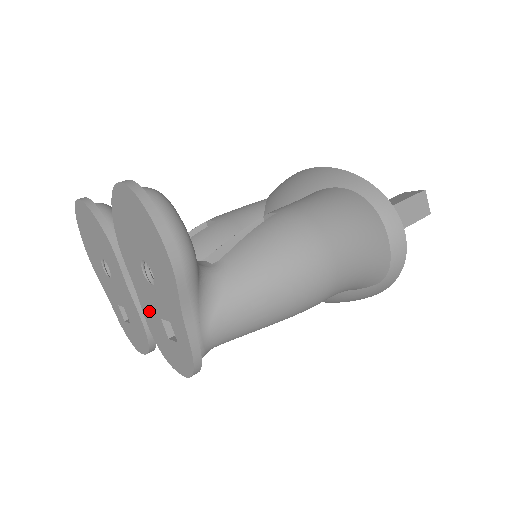
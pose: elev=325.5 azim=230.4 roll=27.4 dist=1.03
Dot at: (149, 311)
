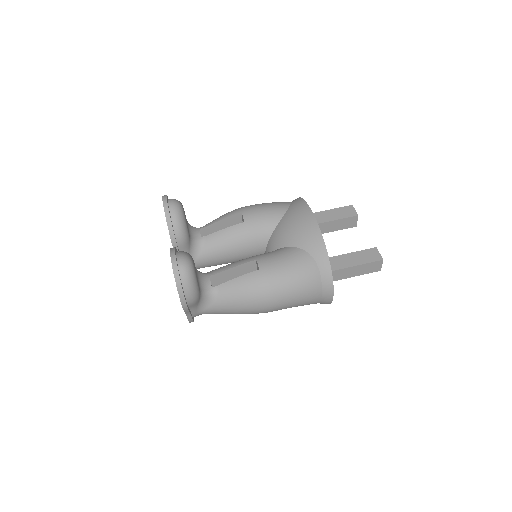
Dot at: occluded
